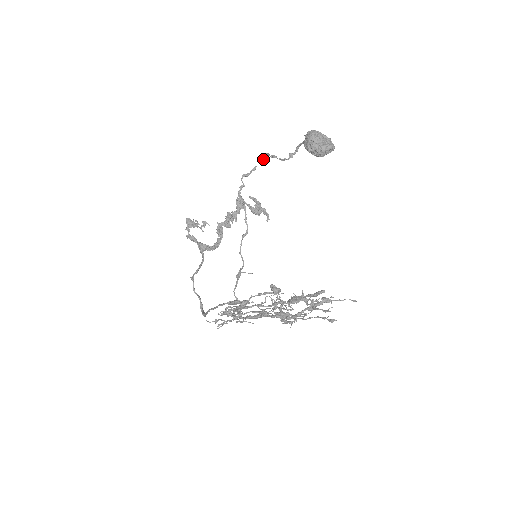
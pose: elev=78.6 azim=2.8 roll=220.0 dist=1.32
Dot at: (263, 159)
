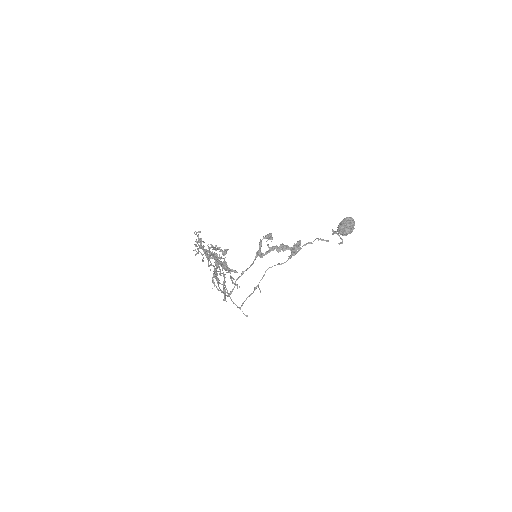
Dot at: occluded
